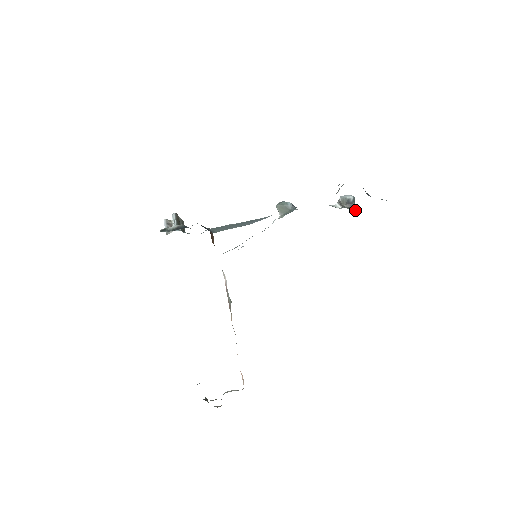
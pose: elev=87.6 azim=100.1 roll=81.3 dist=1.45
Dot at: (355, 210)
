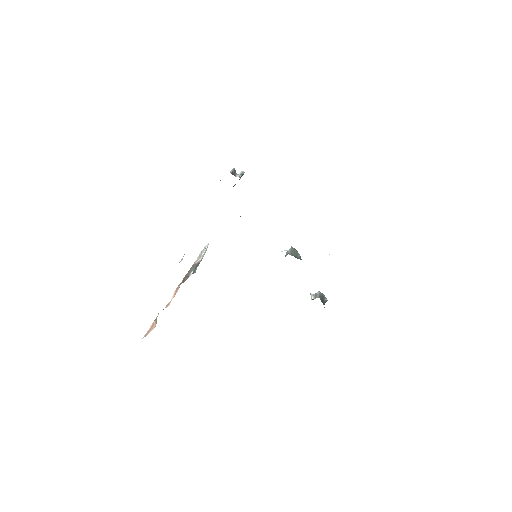
Dot at: occluded
